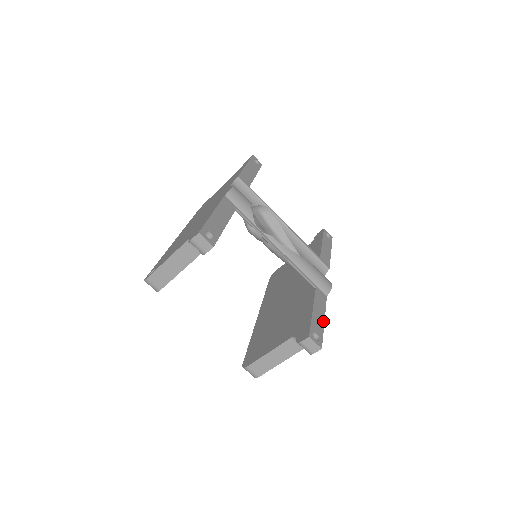
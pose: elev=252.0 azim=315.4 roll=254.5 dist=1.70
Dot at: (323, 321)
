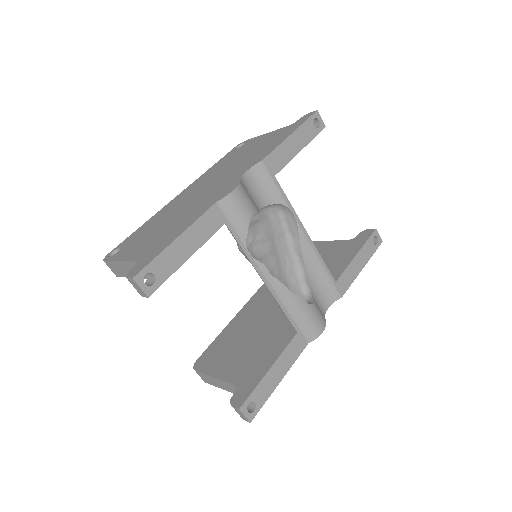
Dot at: (278, 382)
